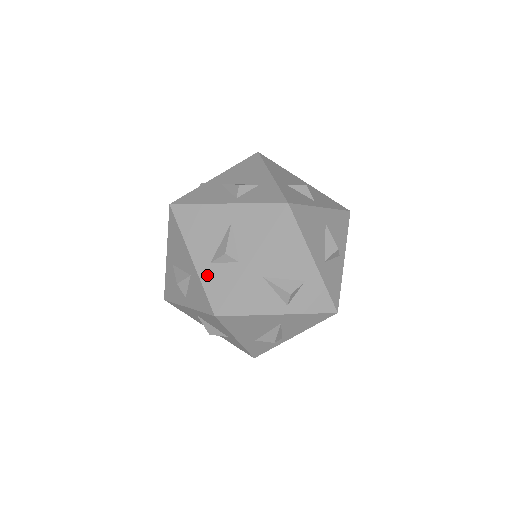
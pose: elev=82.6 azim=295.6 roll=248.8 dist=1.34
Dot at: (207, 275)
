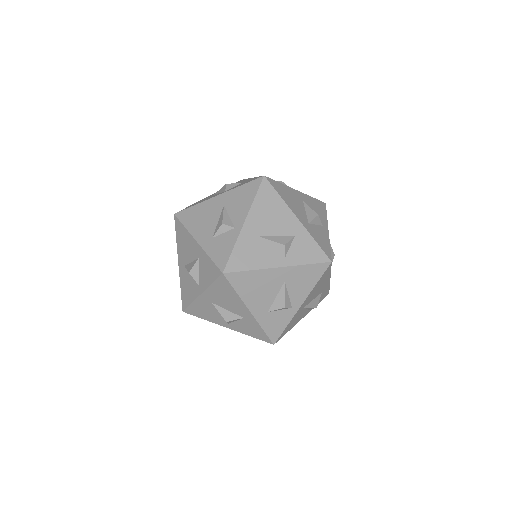
Dot at: (211, 247)
